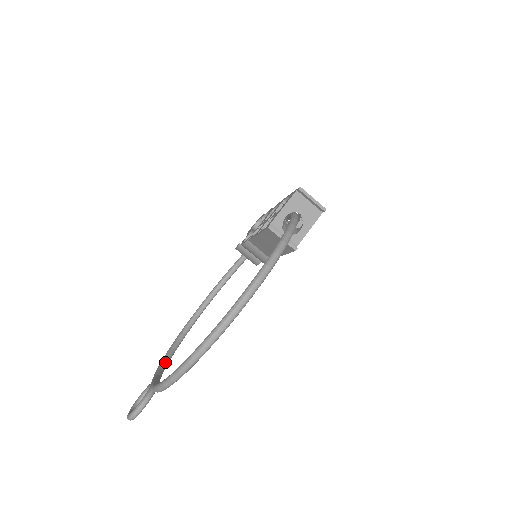
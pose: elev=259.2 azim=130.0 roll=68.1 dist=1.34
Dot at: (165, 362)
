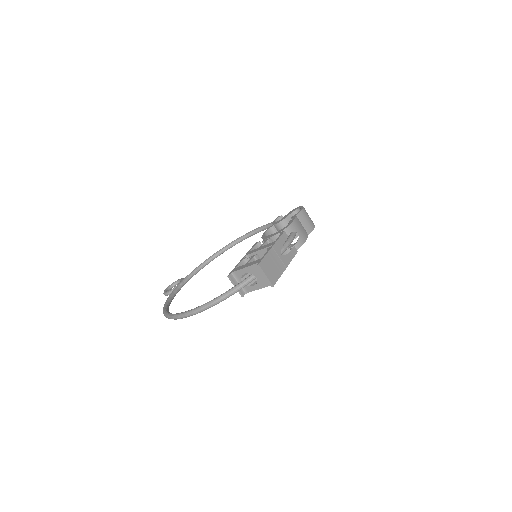
Dot at: (208, 262)
